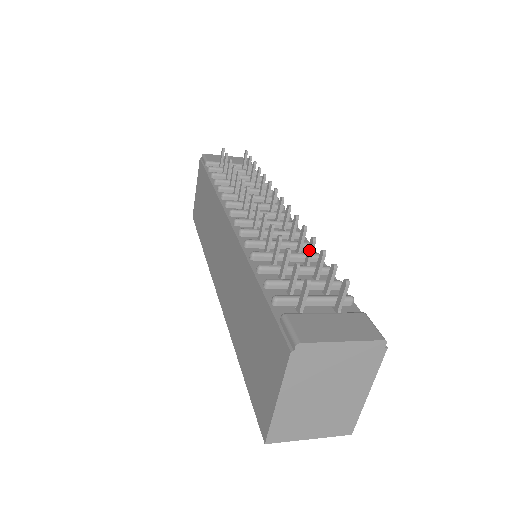
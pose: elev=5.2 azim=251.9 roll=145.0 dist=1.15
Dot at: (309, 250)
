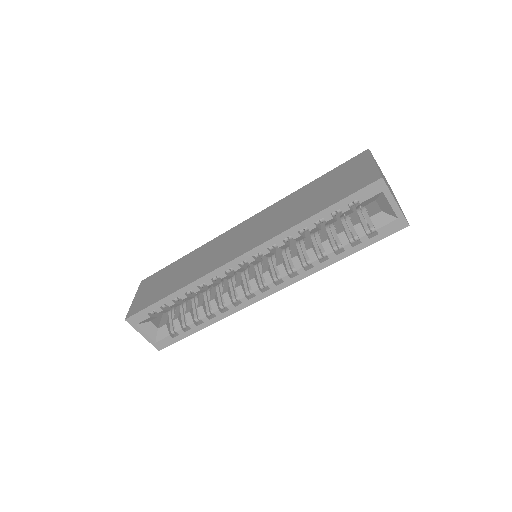
Dot at: occluded
